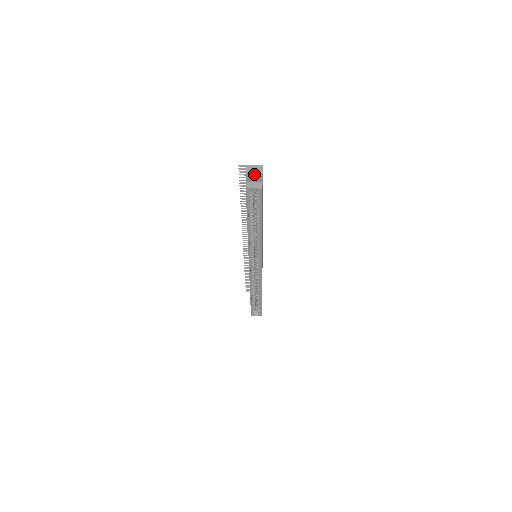
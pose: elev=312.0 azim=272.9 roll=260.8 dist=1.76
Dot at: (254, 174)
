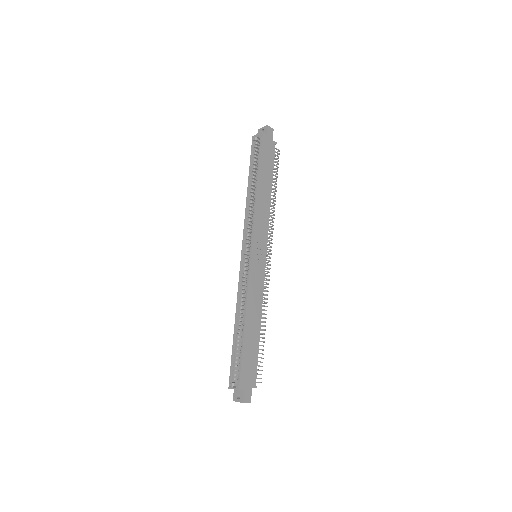
Dot at: (263, 128)
